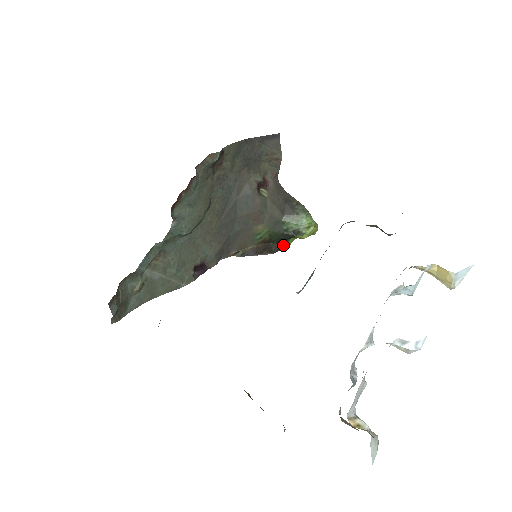
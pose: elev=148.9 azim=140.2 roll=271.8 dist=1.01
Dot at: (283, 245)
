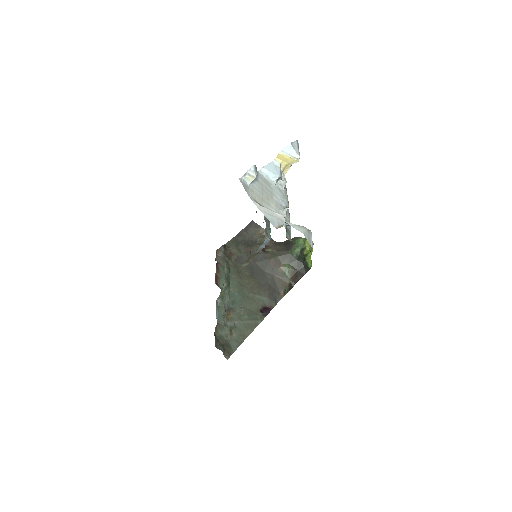
Dot at: (306, 266)
